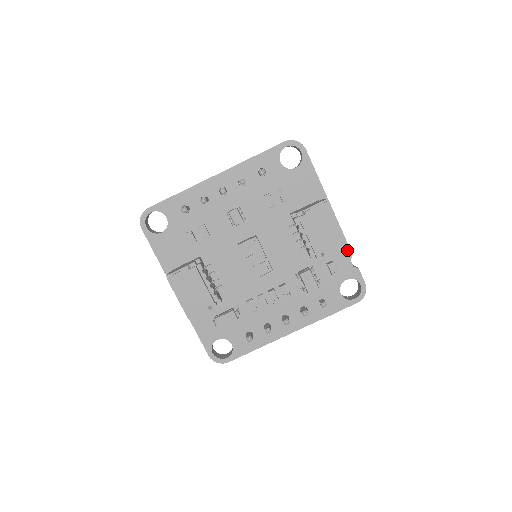
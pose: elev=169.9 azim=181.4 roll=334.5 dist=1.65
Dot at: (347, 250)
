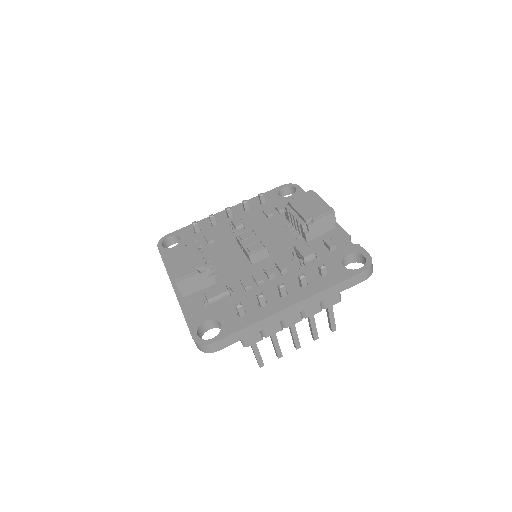
Dot at: (344, 234)
